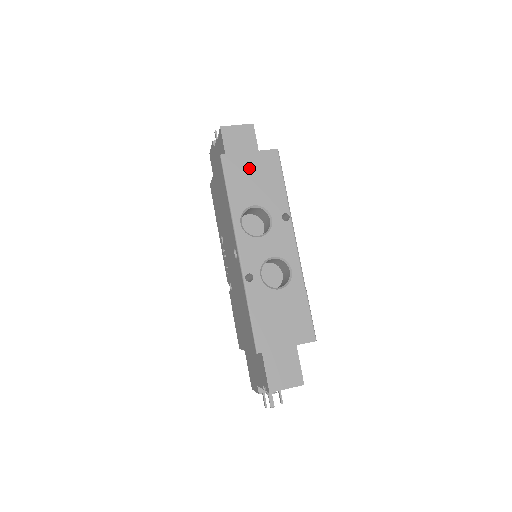
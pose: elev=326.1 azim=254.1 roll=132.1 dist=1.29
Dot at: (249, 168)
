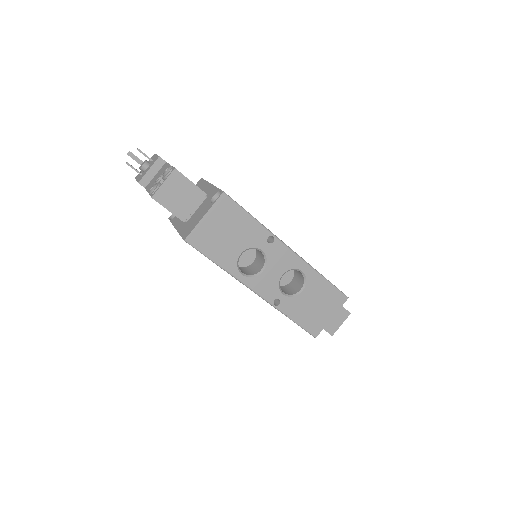
Dot at: (214, 230)
